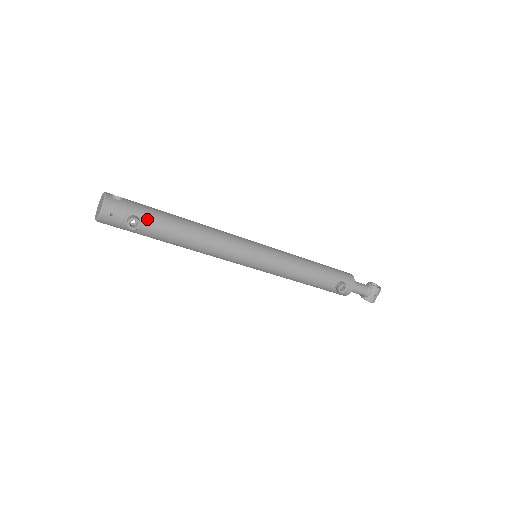
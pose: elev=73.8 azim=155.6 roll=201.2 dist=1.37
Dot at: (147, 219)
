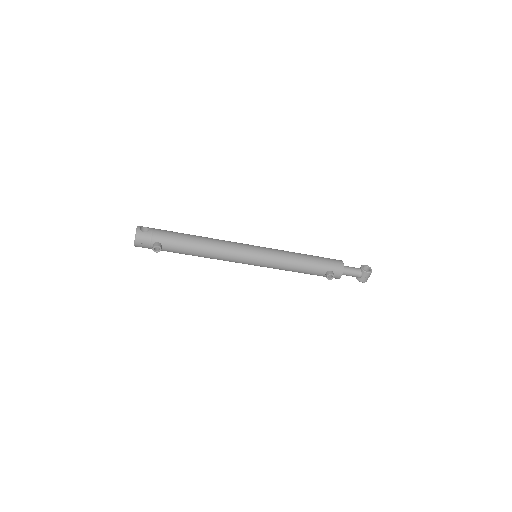
Dot at: (167, 243)
